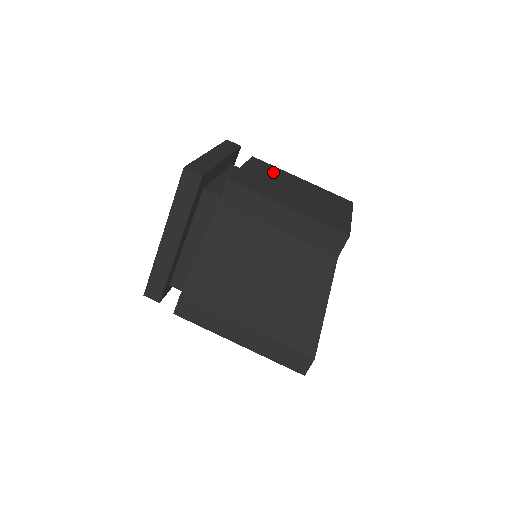
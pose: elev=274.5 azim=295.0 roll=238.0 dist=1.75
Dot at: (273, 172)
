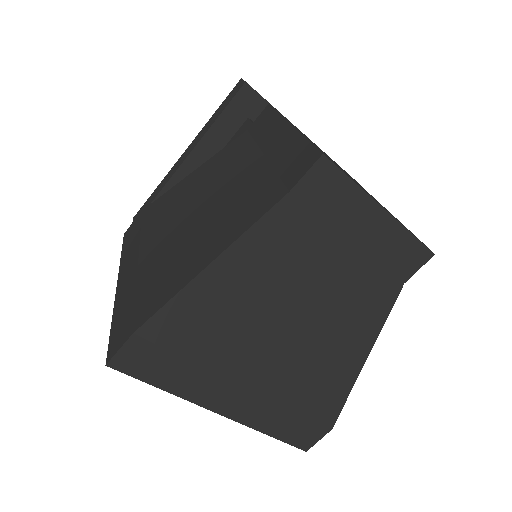
Dot at: occluded
